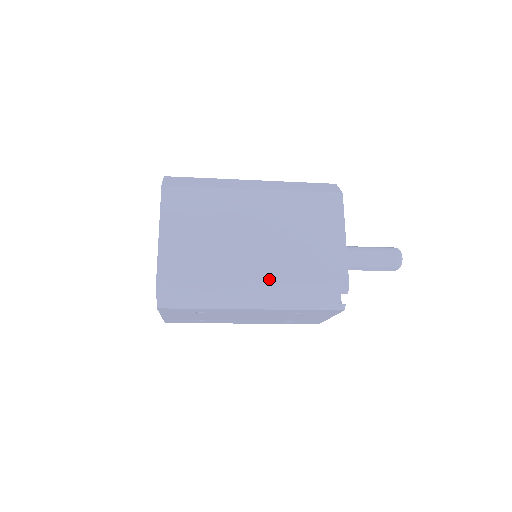
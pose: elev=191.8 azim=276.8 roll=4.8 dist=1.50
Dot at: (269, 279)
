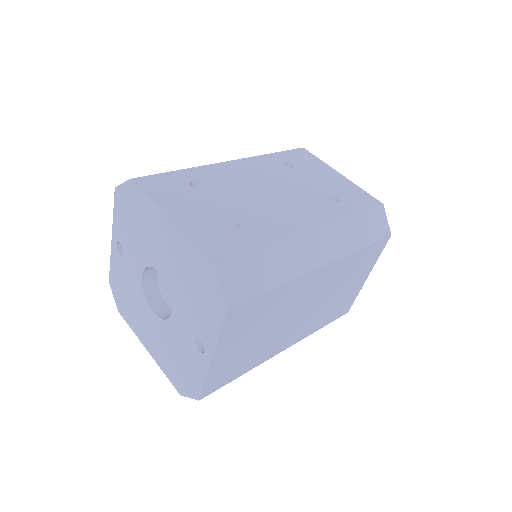
Dot at: (297, 339)
